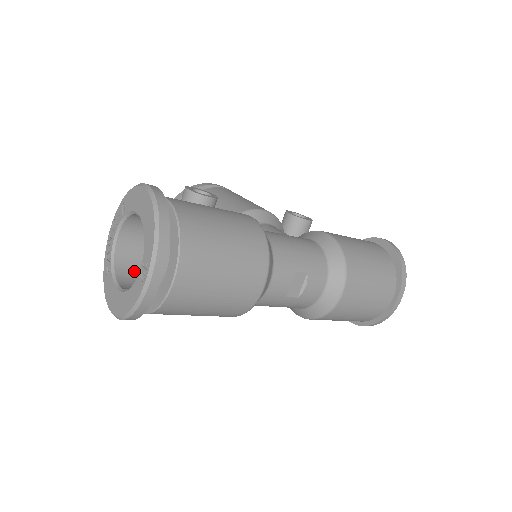
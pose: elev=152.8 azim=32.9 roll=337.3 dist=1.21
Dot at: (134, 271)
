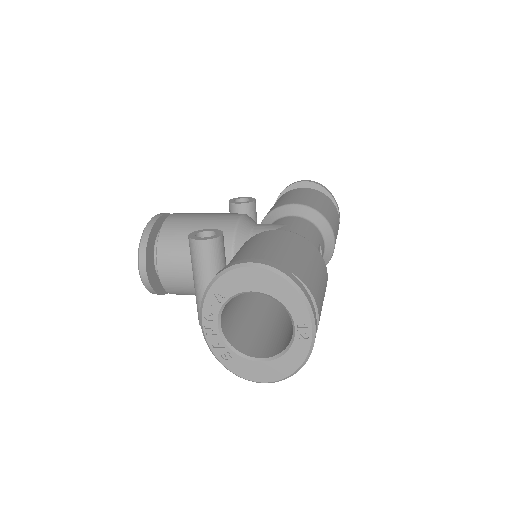
Dot at: (242, 339)
